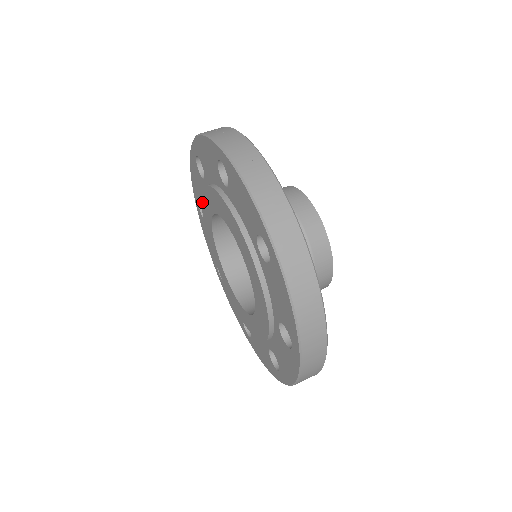
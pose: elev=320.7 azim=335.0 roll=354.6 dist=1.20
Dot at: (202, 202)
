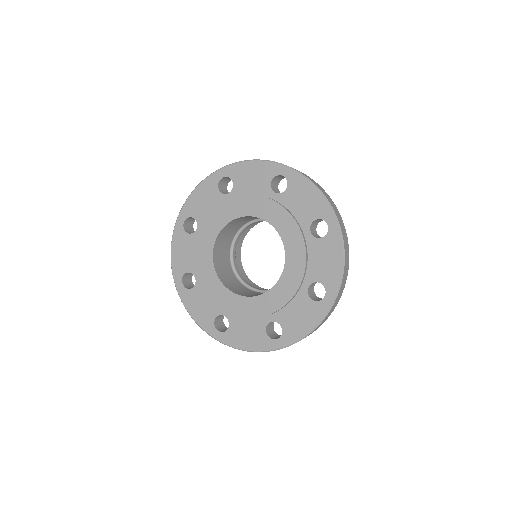
Dot at: (214, 212)
